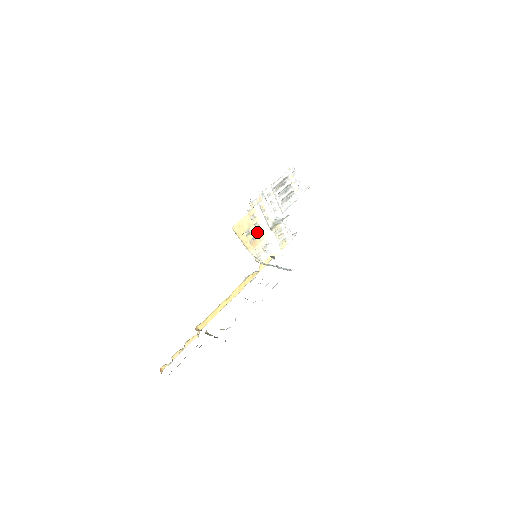
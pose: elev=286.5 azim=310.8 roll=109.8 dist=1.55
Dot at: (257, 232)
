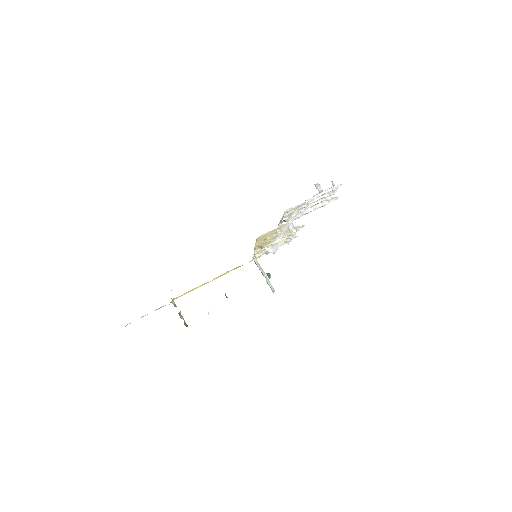
Dot at: occluded
